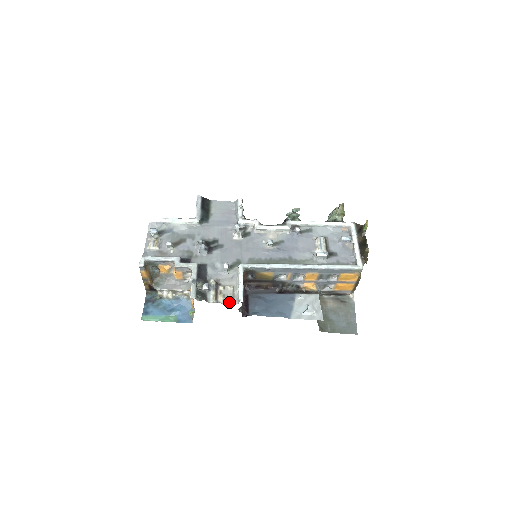
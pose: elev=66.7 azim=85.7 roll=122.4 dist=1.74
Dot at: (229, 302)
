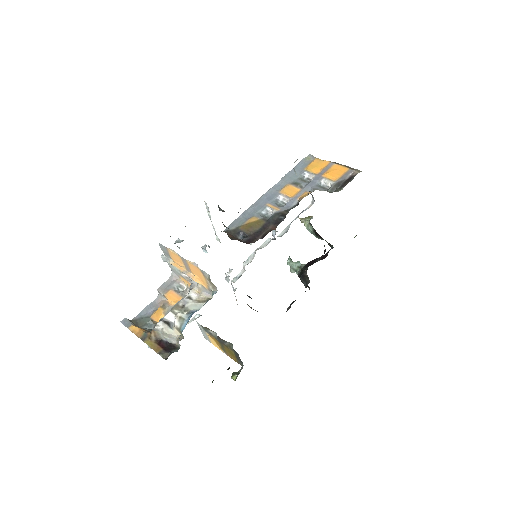
Dot at: occluded
